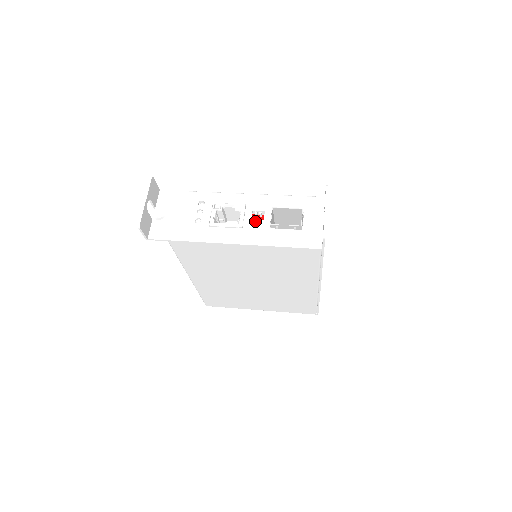
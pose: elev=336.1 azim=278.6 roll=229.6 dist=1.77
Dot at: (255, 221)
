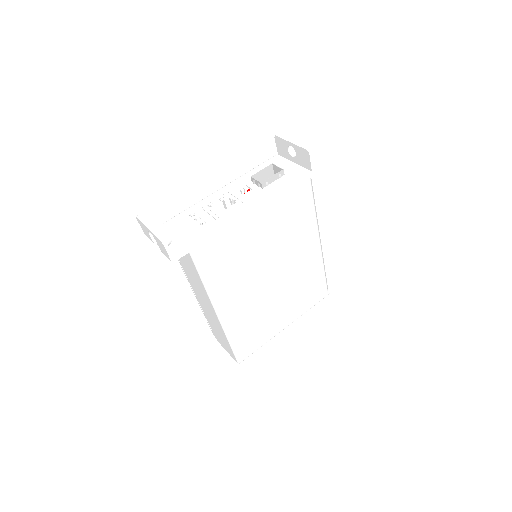
Dot at: (247, 193)
